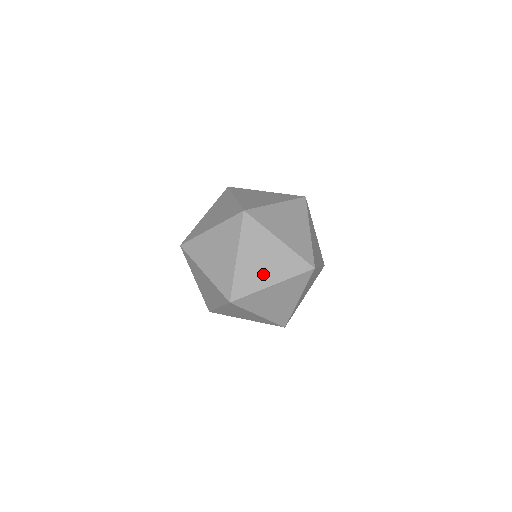
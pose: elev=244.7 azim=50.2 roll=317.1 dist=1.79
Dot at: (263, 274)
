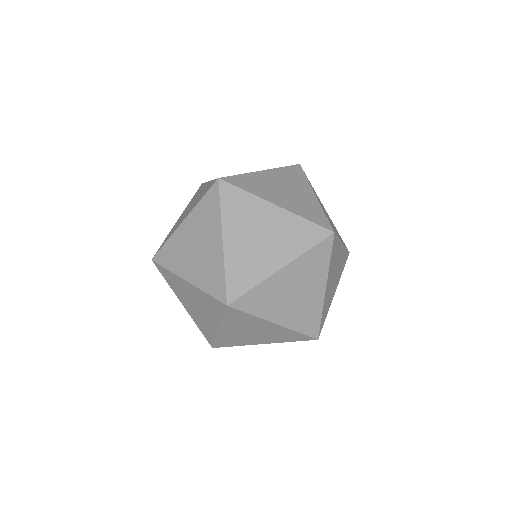
Dot at: (275, 194)
